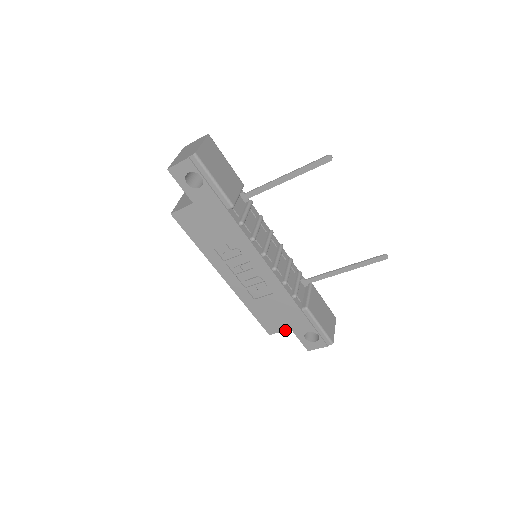
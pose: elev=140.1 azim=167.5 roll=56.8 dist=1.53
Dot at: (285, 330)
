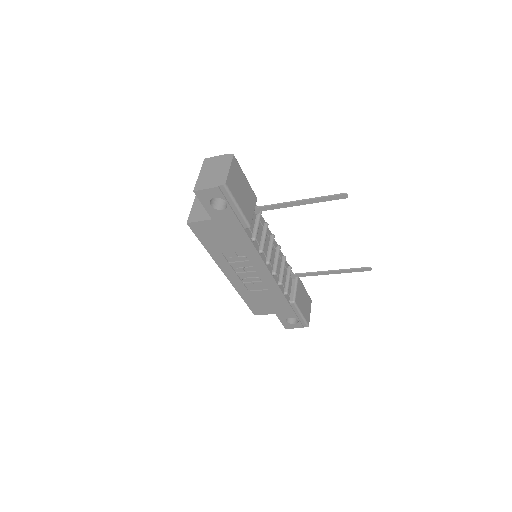
Dot at: occluded
